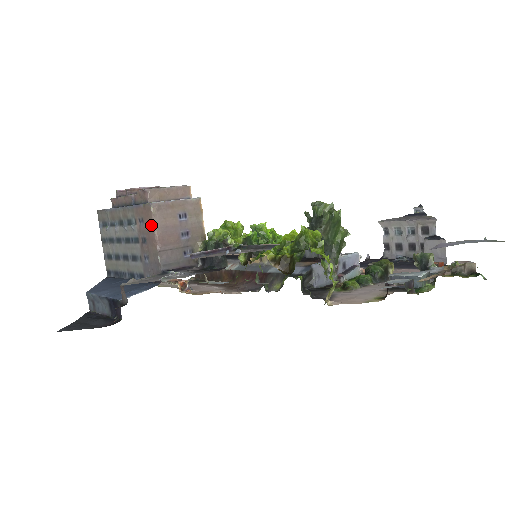
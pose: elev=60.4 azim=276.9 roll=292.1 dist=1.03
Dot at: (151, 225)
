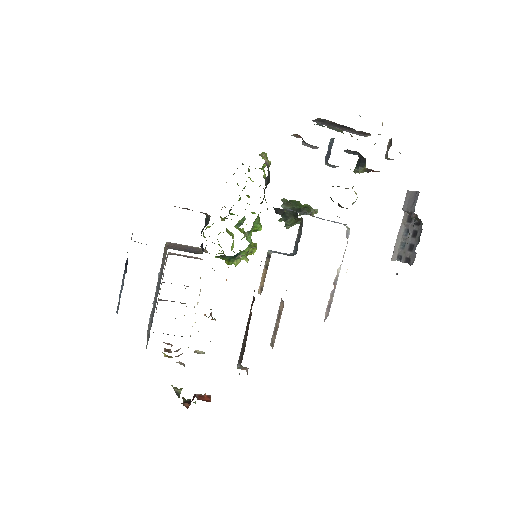
Dot at: (165, 248)
